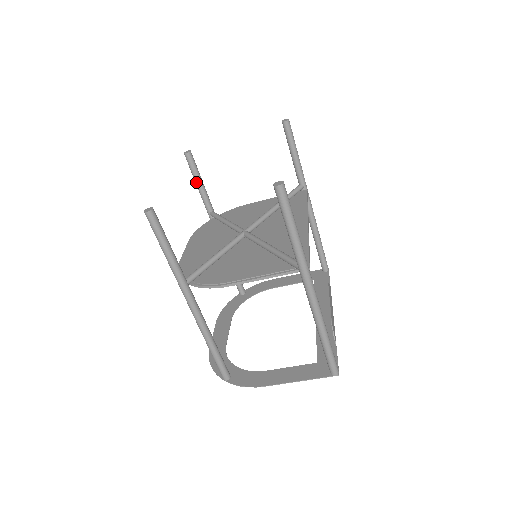
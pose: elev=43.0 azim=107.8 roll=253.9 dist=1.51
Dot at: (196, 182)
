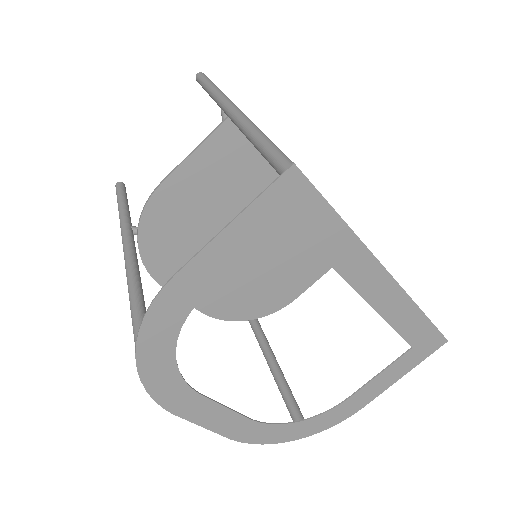
Dot at: occluded
